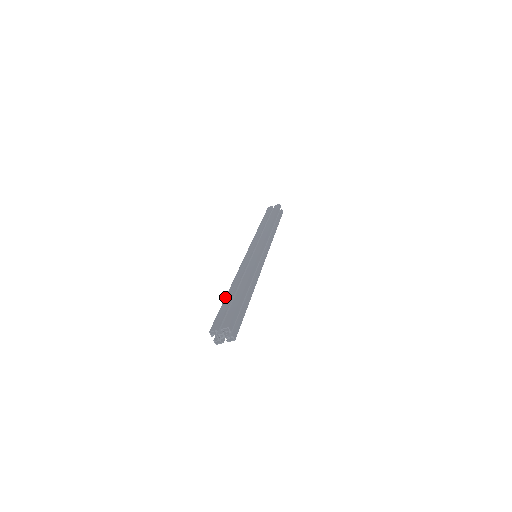
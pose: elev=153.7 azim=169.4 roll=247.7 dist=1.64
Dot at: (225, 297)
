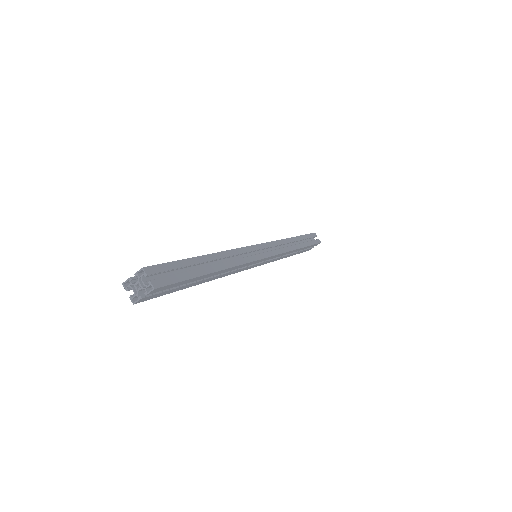
Dot at: occluded
